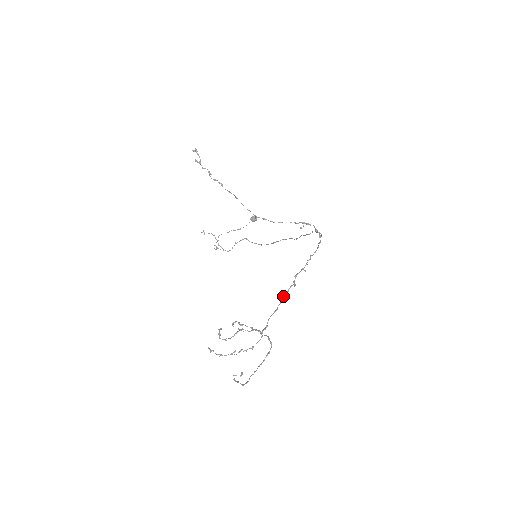
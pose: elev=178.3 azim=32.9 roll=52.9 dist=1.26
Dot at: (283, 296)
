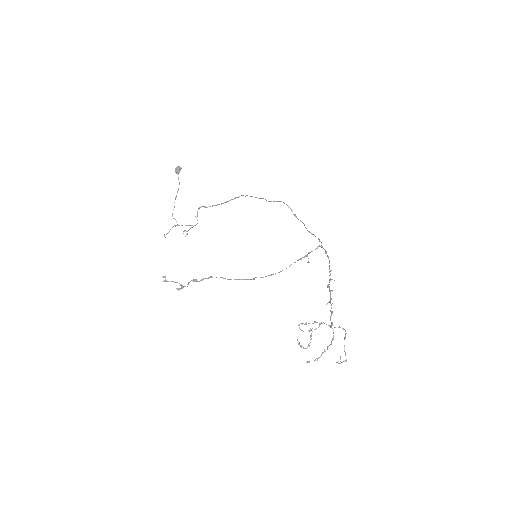
Dot at: occluded
